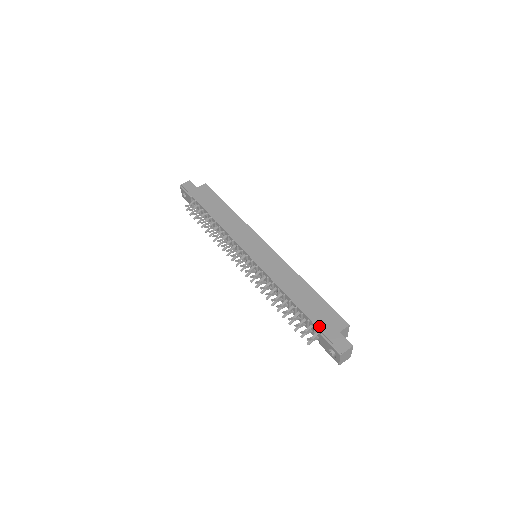
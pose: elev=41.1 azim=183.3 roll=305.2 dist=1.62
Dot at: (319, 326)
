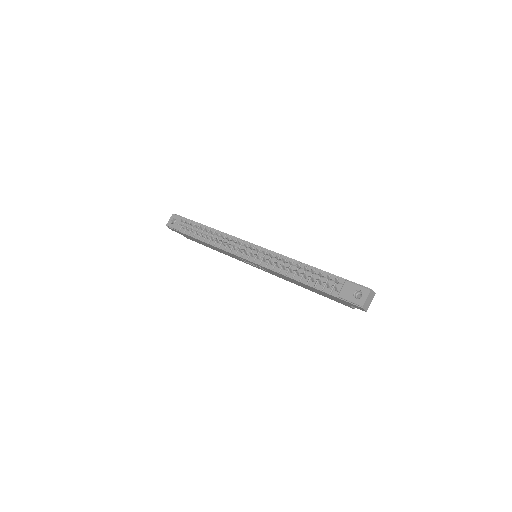
Dot at: (342, 278)
